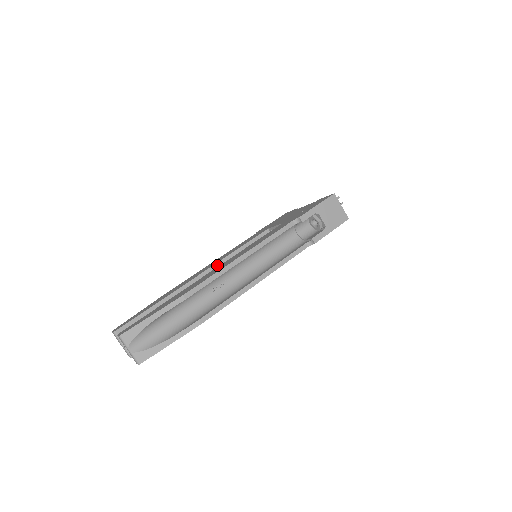
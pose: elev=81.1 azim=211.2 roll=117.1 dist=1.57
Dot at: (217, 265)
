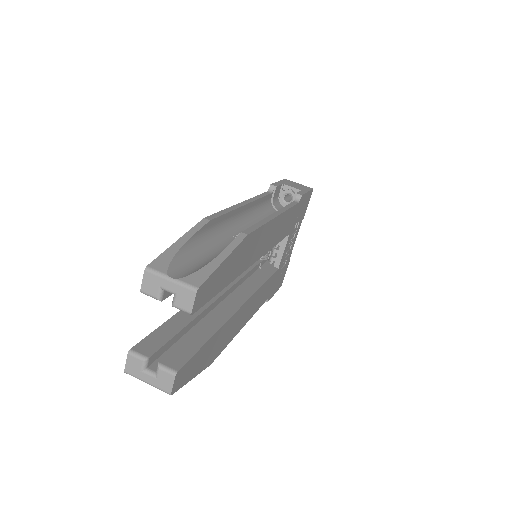
Dot at: occluded
